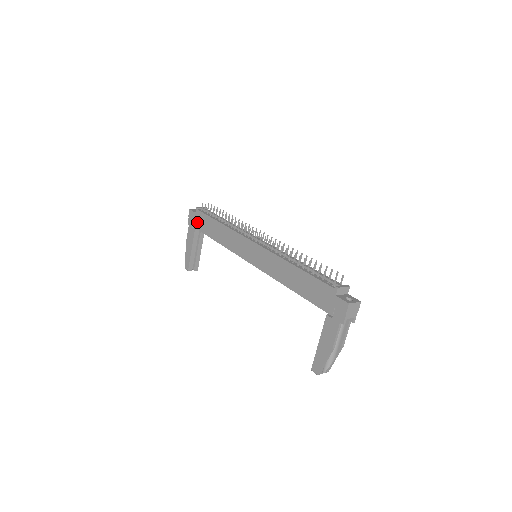
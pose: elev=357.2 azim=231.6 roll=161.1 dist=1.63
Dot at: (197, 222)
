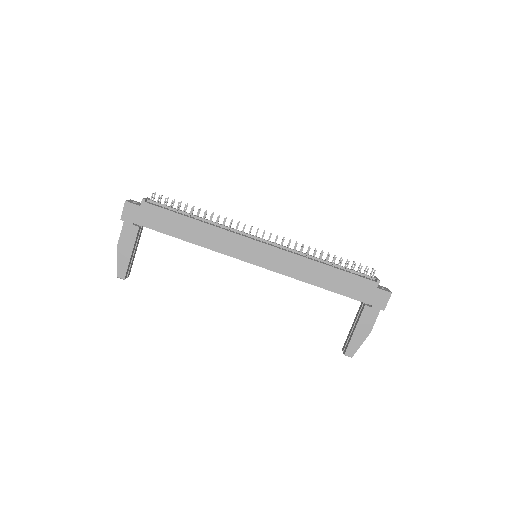
Dot at: (145, 218)
